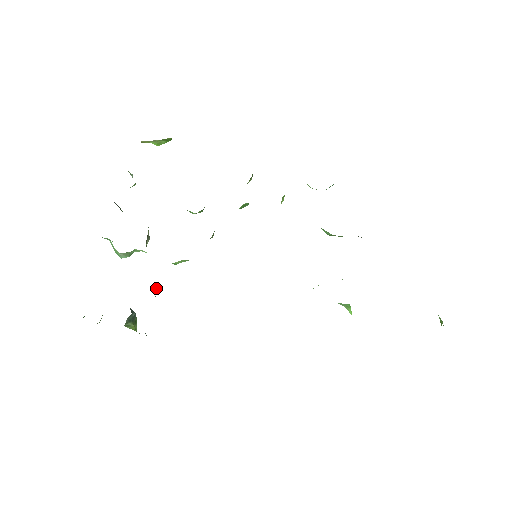
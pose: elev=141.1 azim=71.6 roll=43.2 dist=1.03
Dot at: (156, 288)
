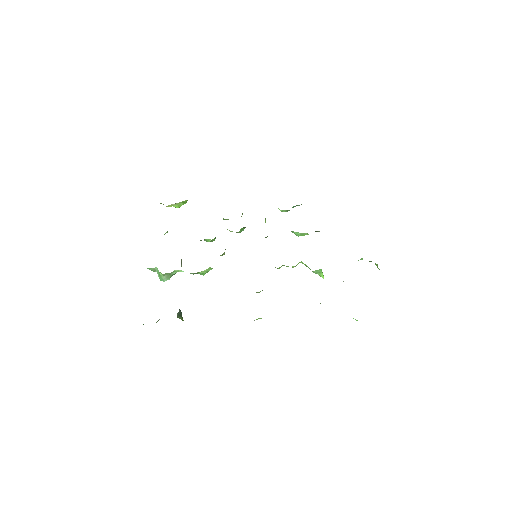
Dot at: occluded
